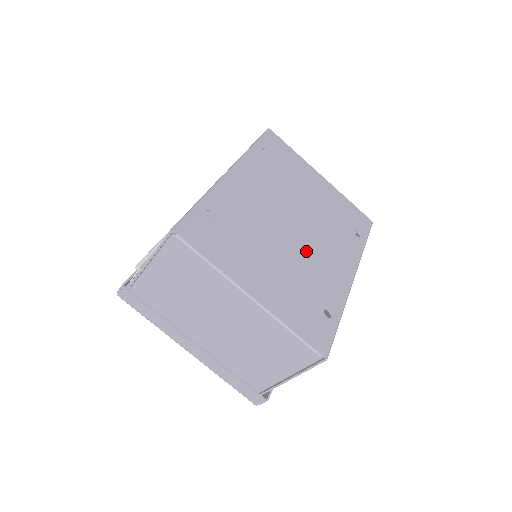
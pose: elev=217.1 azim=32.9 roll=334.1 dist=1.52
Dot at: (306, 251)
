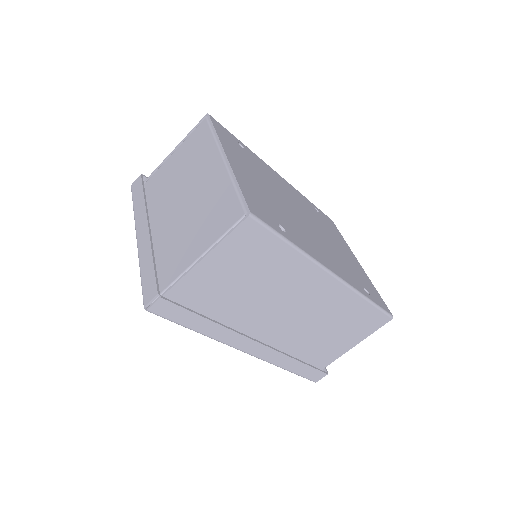
Dot at: (300, 223)
